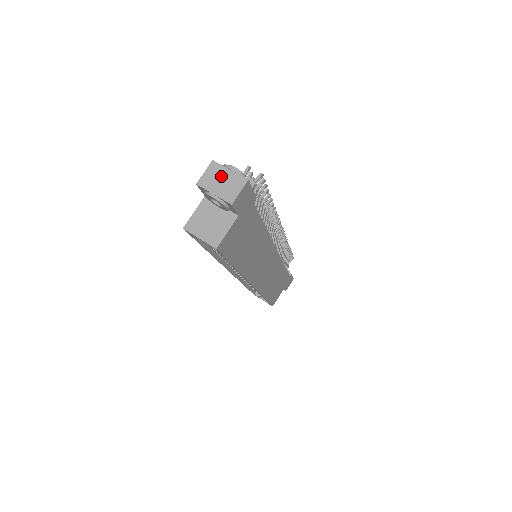
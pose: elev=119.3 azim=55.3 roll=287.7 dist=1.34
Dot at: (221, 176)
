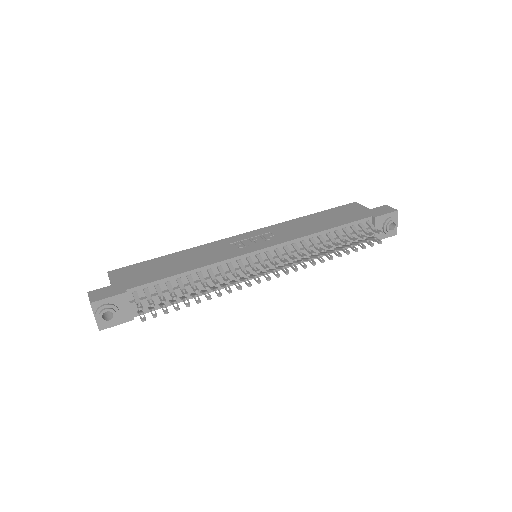
Dot at: occluded
